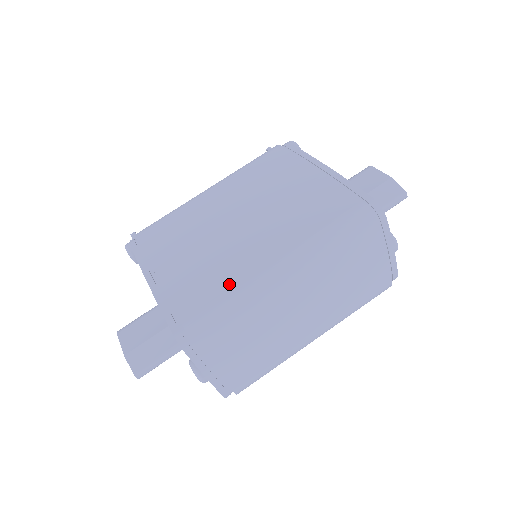
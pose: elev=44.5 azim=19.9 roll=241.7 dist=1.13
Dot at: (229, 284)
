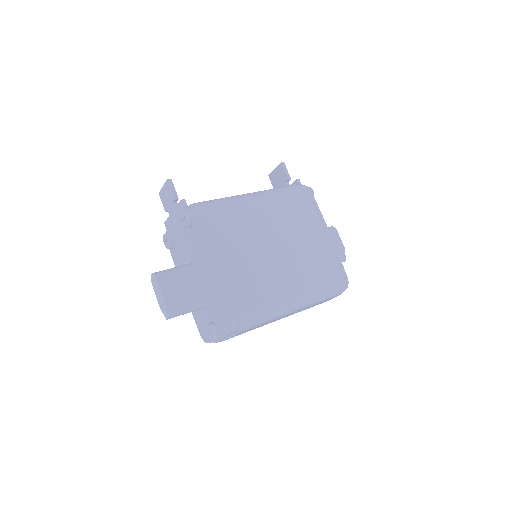
Dot at: (270, 301)
